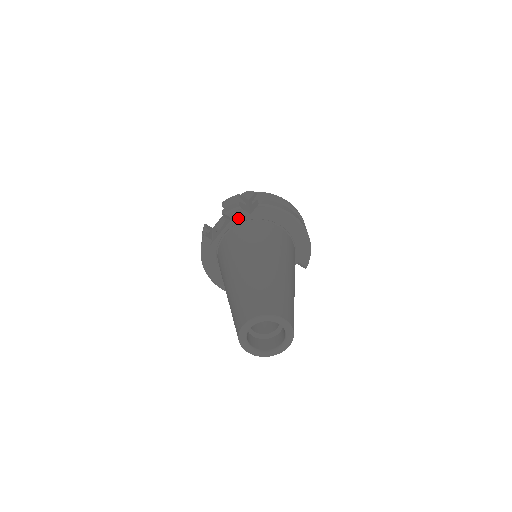
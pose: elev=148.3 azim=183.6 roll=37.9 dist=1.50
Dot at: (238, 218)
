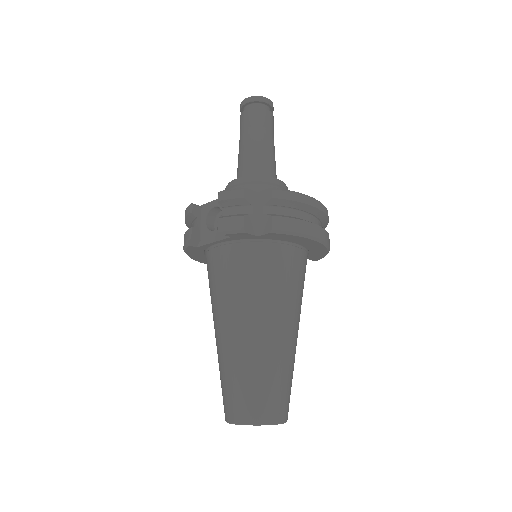
Dot at: (239, 237)
